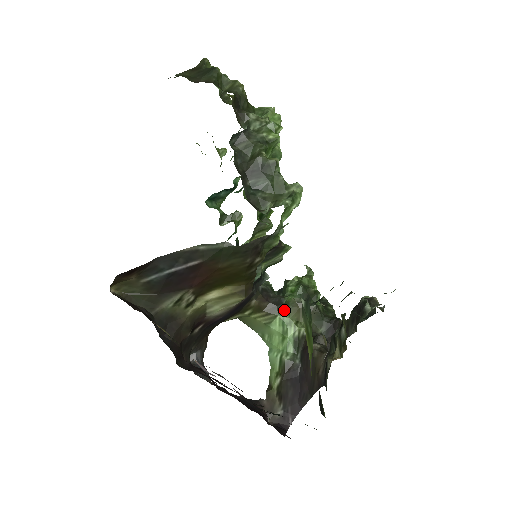
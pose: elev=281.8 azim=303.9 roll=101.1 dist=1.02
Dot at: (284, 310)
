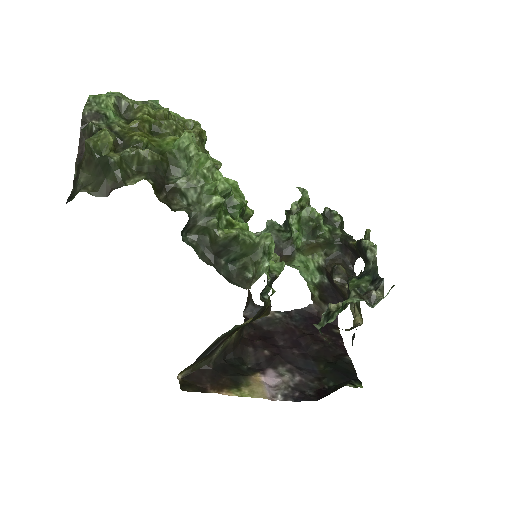
Dot at: (298, 253)
